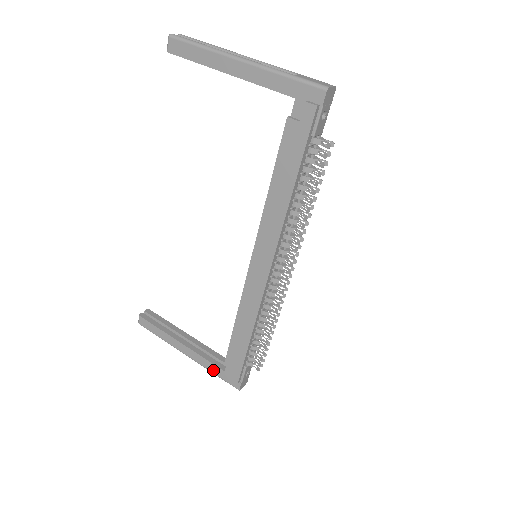
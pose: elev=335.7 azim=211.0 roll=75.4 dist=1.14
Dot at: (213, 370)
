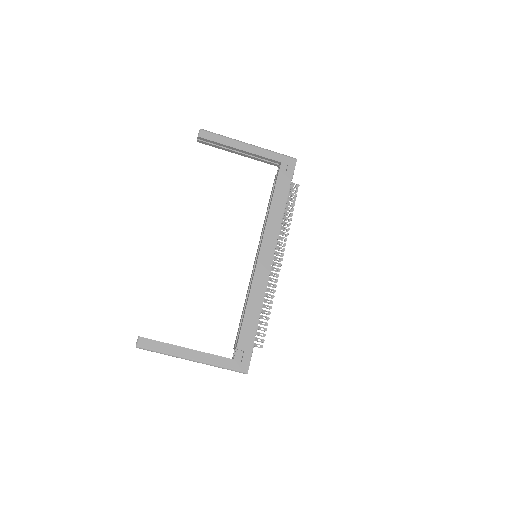
Dot at: (222, 363)
